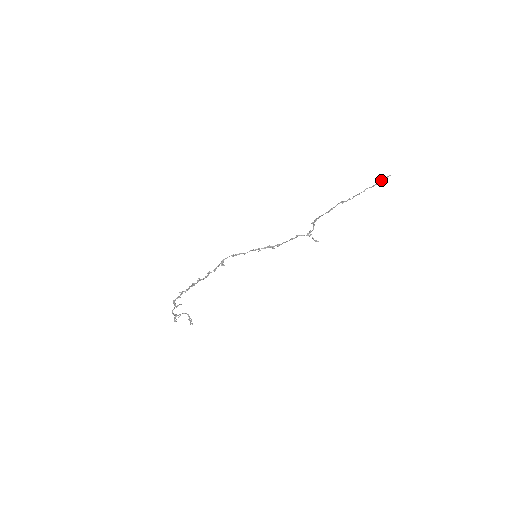
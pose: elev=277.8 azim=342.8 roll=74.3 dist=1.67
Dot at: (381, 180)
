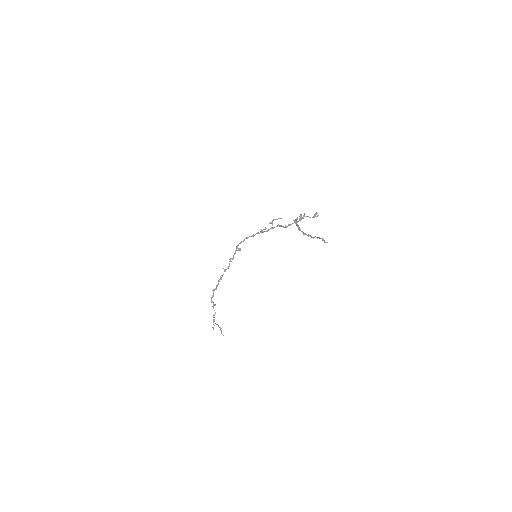
Dot at: (322, 240)
